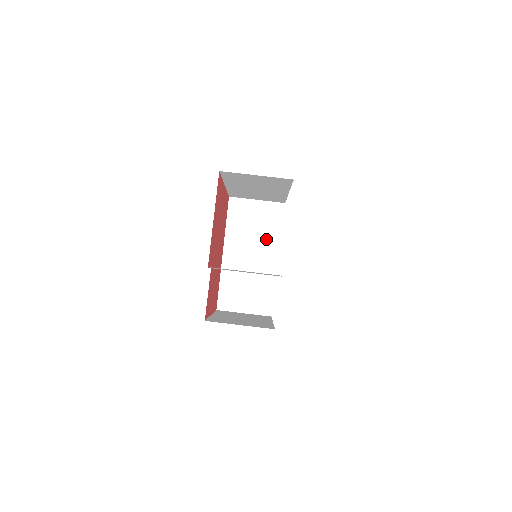
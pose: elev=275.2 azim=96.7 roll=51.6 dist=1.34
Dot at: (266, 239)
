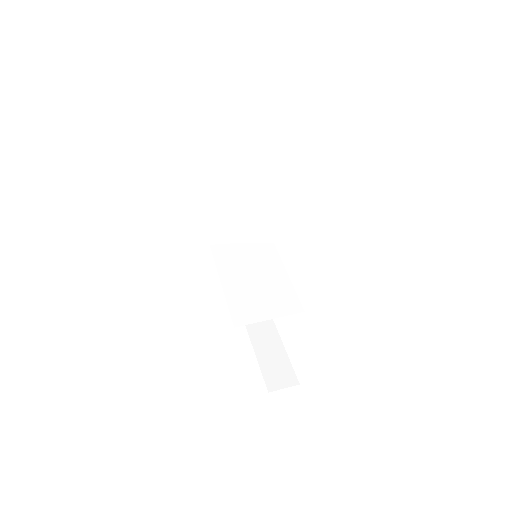
Dot at: (259, 249)
